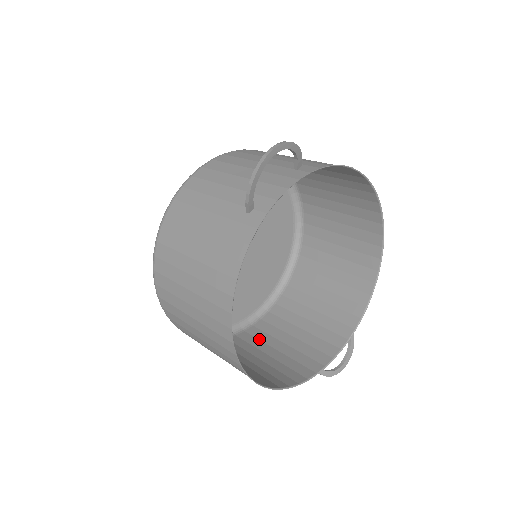
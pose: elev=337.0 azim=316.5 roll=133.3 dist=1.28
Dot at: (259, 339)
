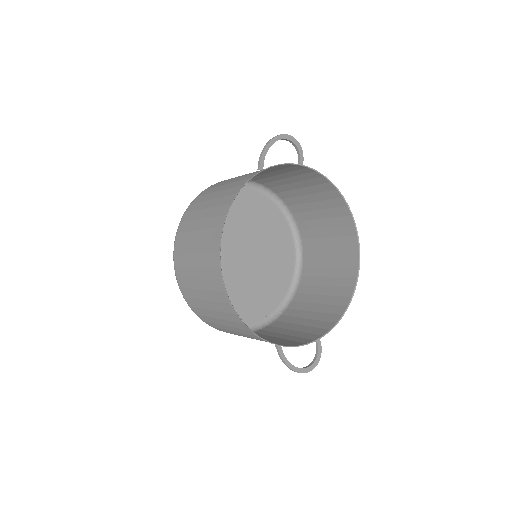
Dot at: (238, 335)
